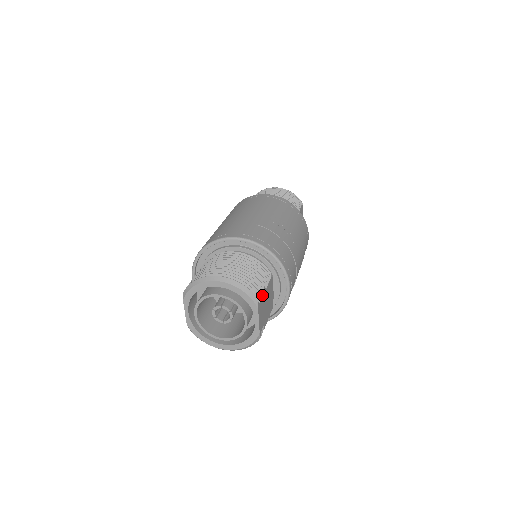
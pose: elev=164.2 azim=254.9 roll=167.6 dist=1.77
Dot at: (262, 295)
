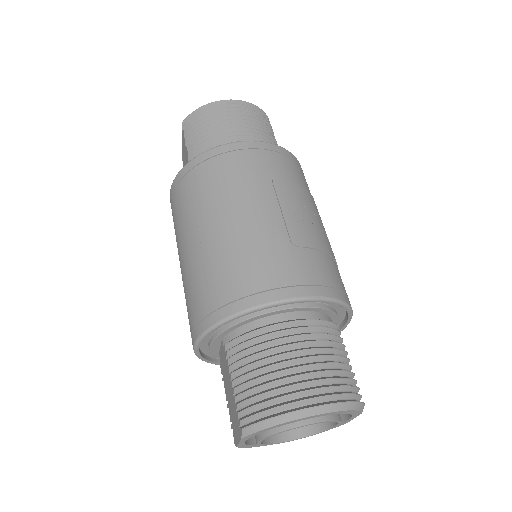
Dot at: (354, 383)
